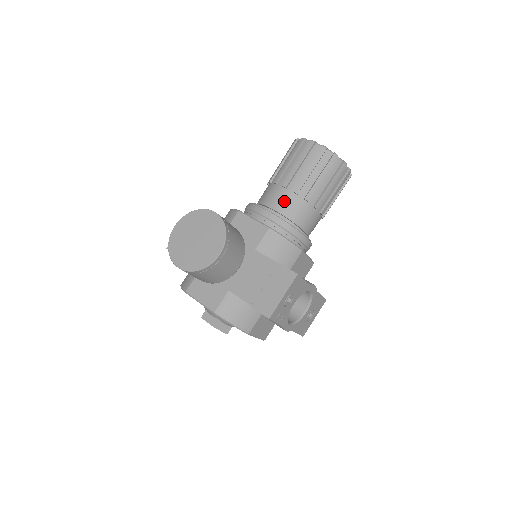
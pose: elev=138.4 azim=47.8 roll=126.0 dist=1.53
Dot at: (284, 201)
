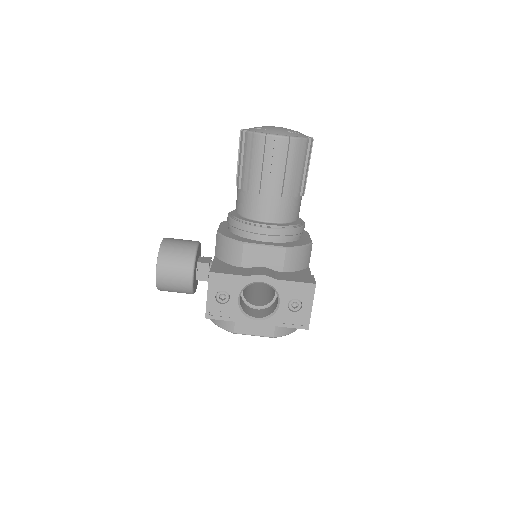
Dot at: (237, 200)
